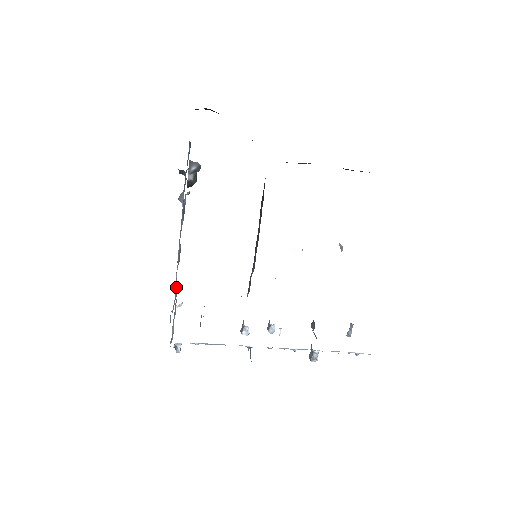
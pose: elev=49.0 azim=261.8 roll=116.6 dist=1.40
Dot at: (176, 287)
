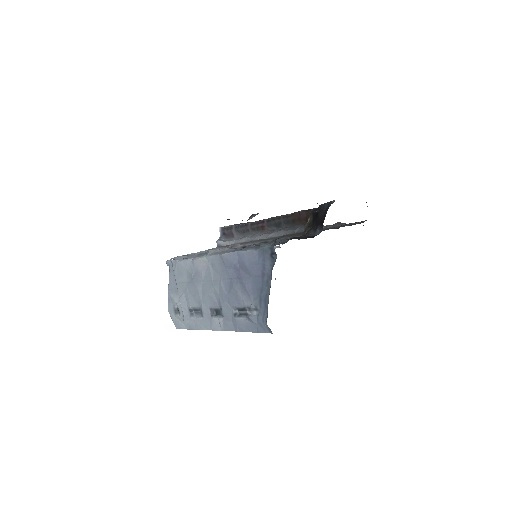
Dot at: (197, 309)
